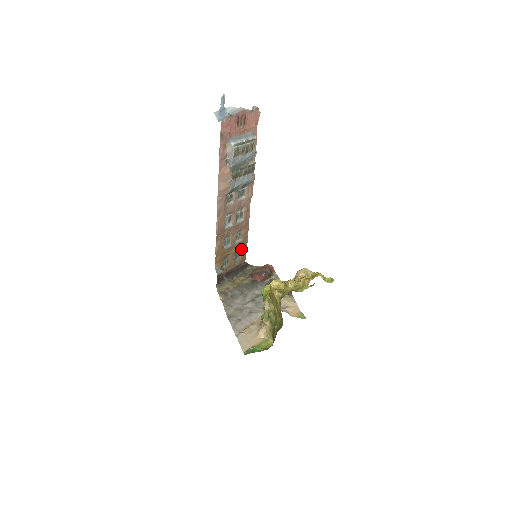
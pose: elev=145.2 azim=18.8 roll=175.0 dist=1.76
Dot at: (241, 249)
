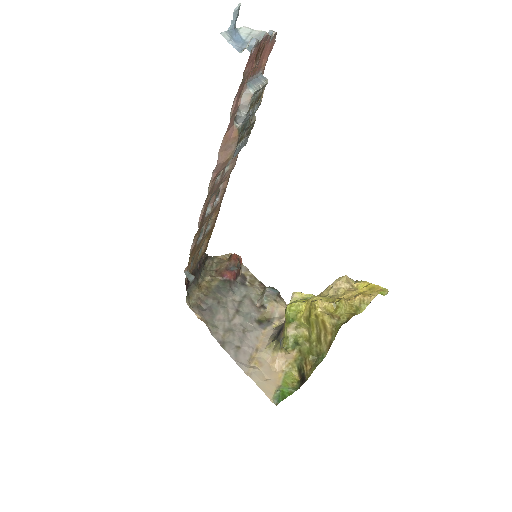
Dot at: (206, 238)
